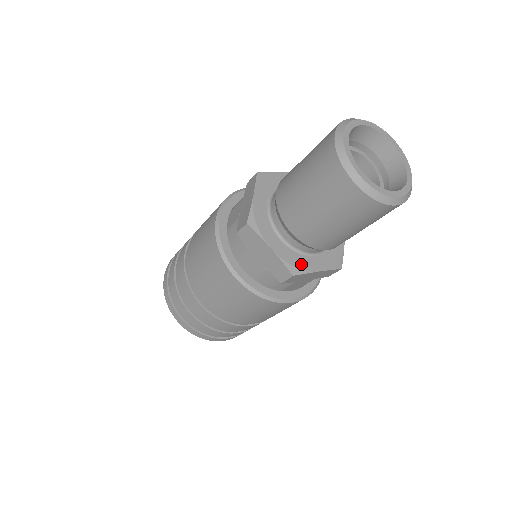
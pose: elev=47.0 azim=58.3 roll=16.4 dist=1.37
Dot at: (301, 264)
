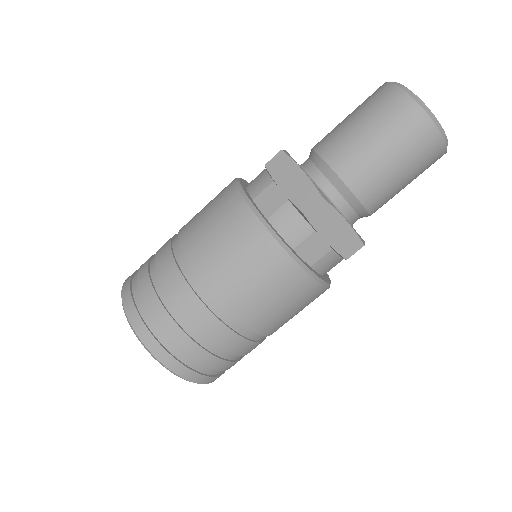
Dot at: occluded
